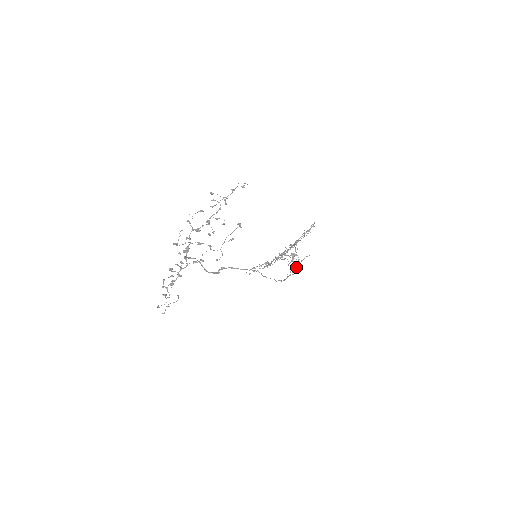
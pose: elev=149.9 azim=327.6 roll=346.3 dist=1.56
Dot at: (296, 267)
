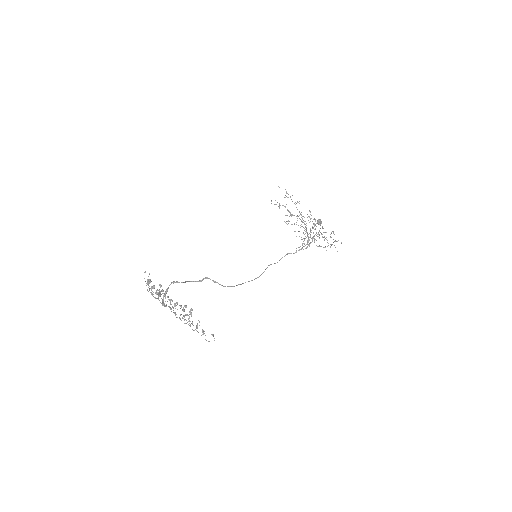
Dot at: occluded
